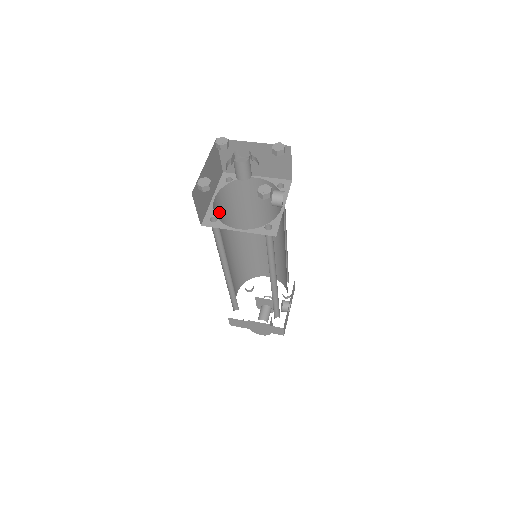
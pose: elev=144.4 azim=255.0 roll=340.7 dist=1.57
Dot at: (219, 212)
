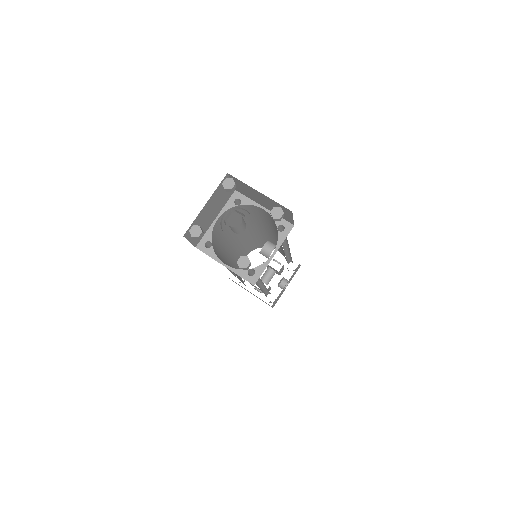
Dot at: (224, 224)
